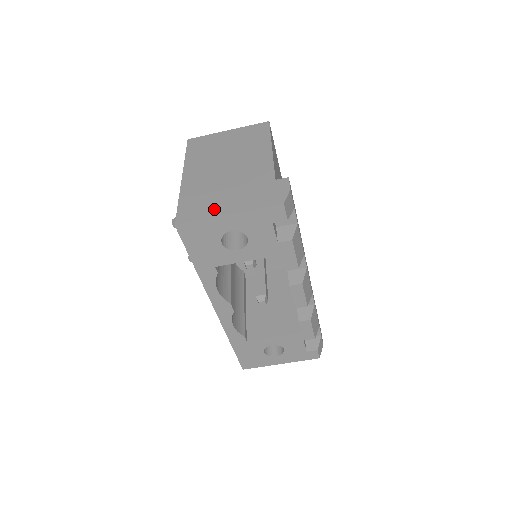
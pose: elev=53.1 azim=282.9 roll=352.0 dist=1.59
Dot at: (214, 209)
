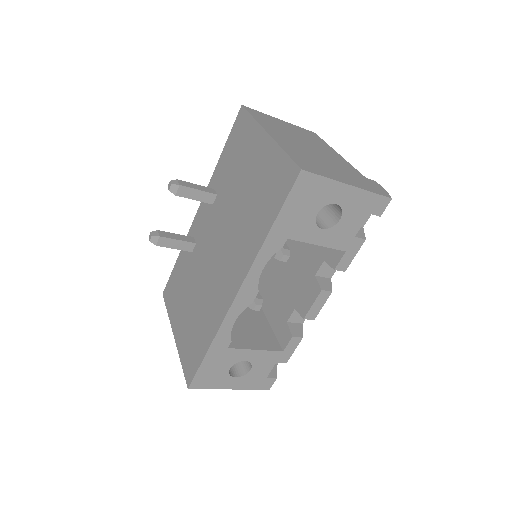
Dot at: (331, 174)
